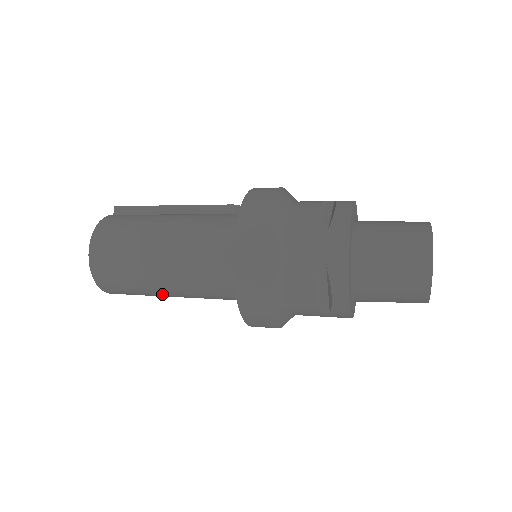
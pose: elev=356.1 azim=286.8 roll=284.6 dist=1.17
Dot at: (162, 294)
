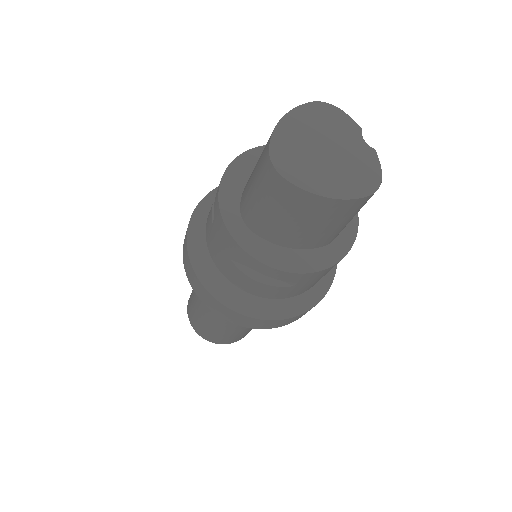
Dot at: (243, 329)
